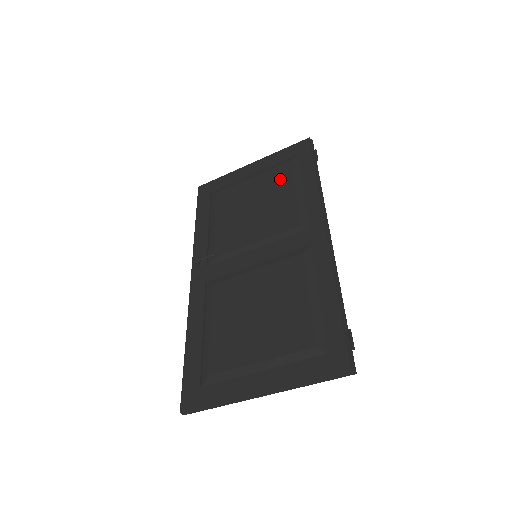
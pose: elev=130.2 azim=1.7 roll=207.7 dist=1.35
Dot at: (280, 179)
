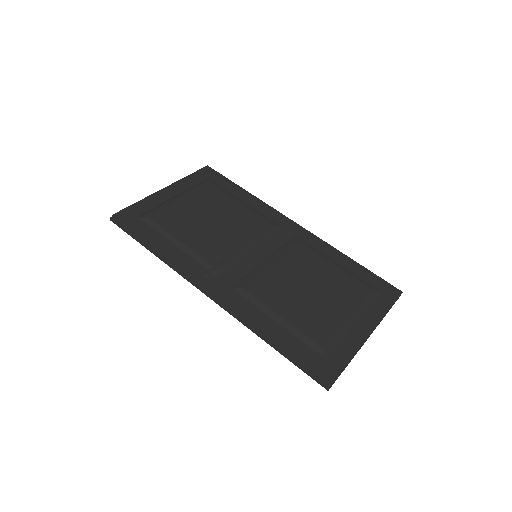
Dot at: (215, 197)
